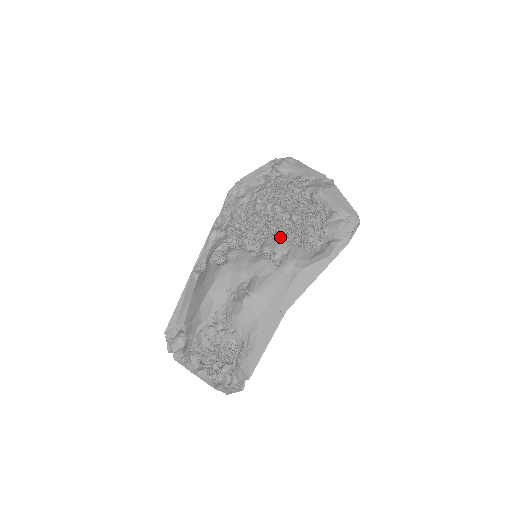
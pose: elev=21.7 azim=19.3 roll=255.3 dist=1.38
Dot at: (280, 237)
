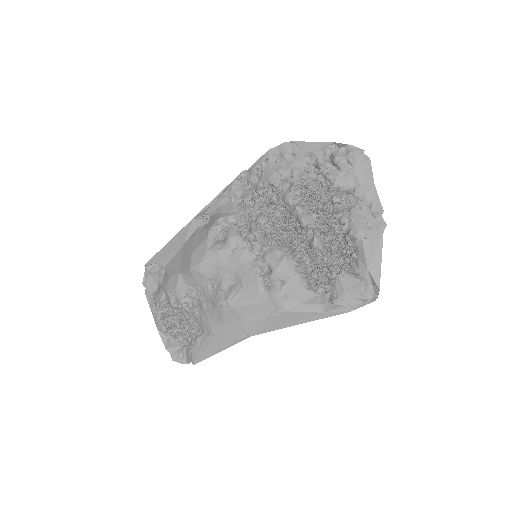
Dot at: (287, 258)
